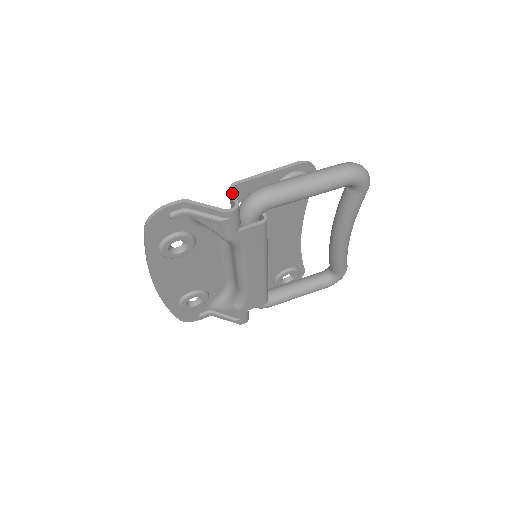
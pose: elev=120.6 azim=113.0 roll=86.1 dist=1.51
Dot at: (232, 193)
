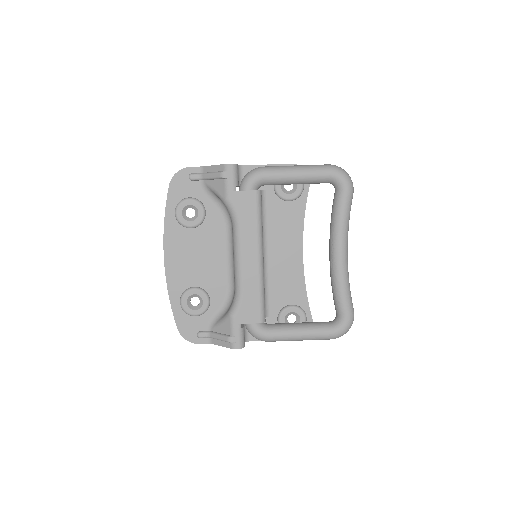
Dot at: occluded
